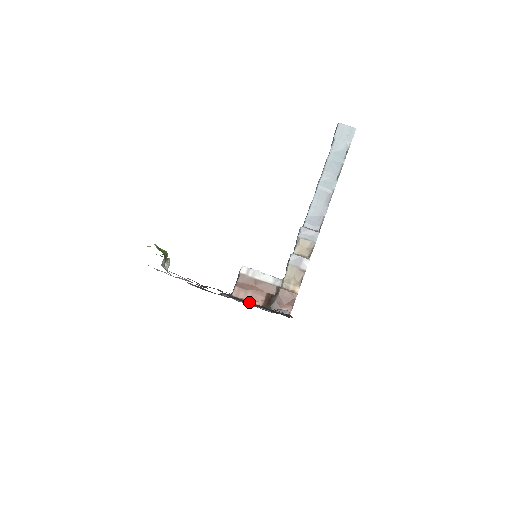
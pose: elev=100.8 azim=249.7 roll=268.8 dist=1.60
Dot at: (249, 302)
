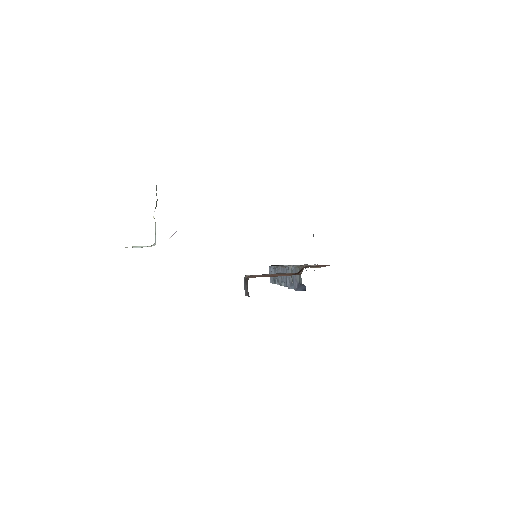
Dot at: occluded
